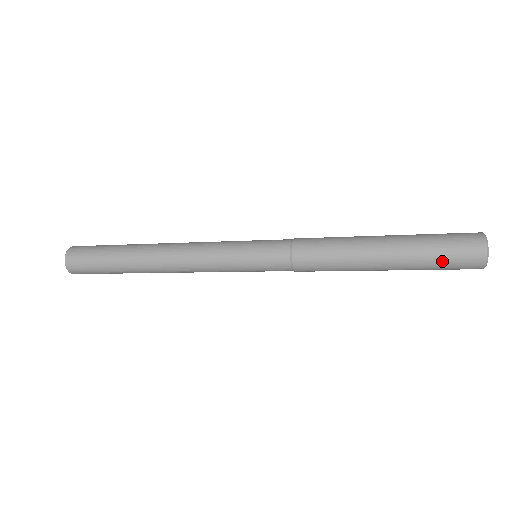
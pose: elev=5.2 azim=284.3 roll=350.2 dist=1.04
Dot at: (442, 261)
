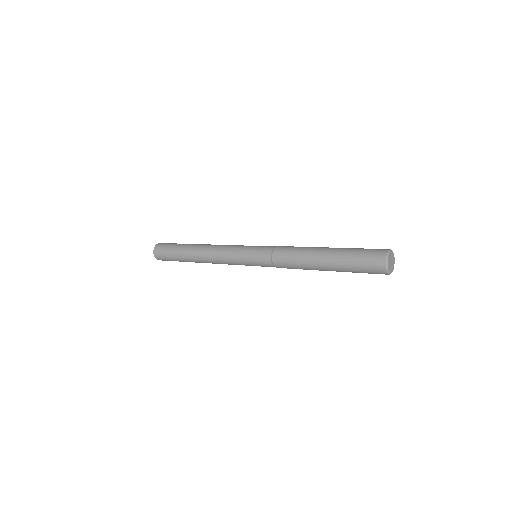
Dot at: occluded
